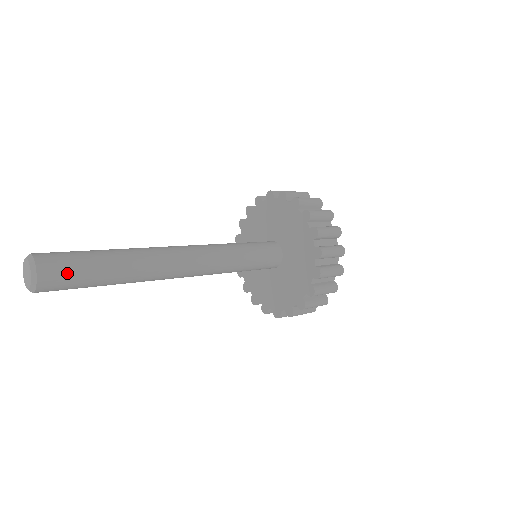
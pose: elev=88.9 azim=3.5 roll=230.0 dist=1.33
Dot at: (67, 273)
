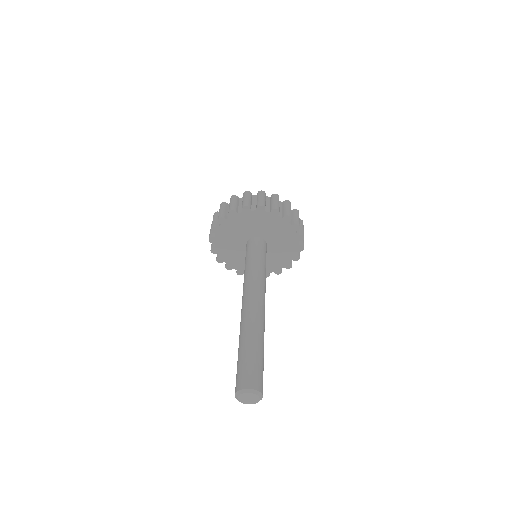
Dot at: (262, 376)
